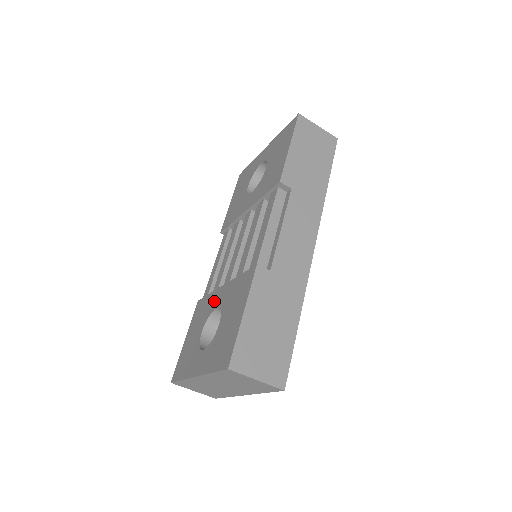
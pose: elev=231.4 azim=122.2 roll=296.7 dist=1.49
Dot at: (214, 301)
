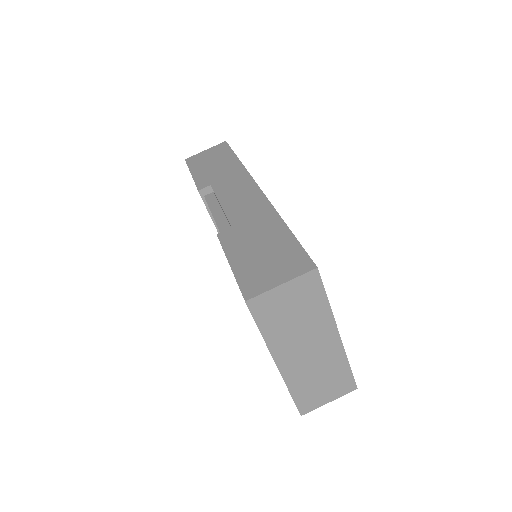
Dot at: occluded
